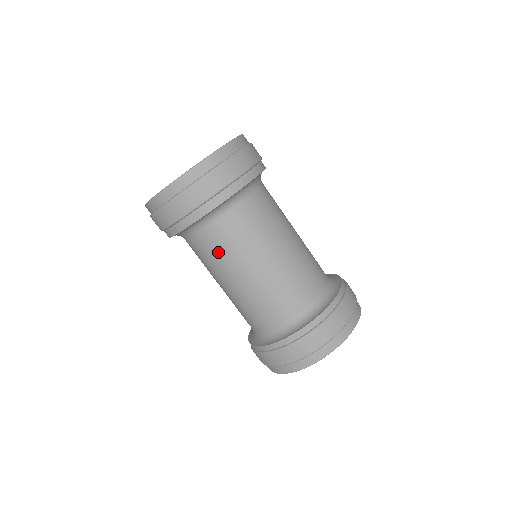
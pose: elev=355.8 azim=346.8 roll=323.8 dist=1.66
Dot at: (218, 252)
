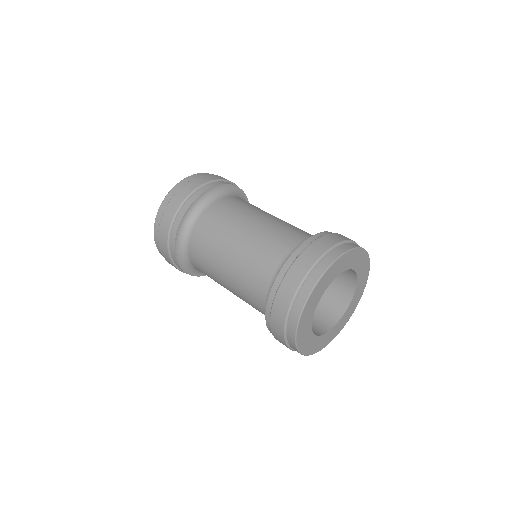
Dot at: occluded
